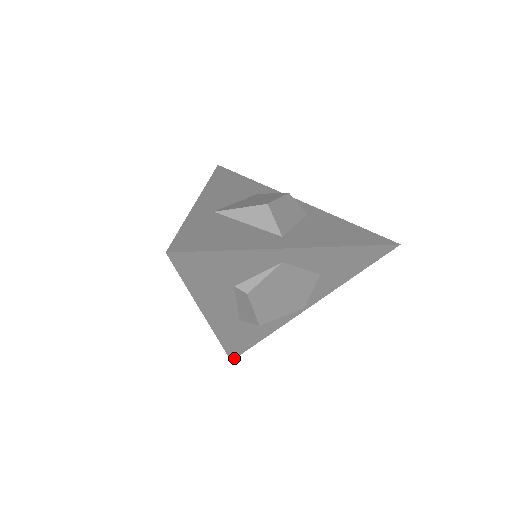
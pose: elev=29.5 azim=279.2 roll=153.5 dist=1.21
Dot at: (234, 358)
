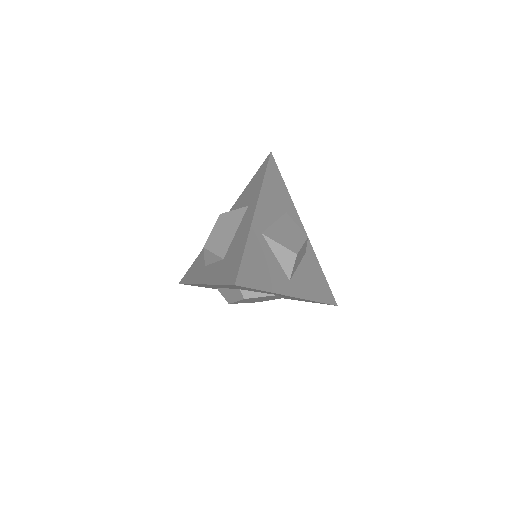
Dot at: occluded
